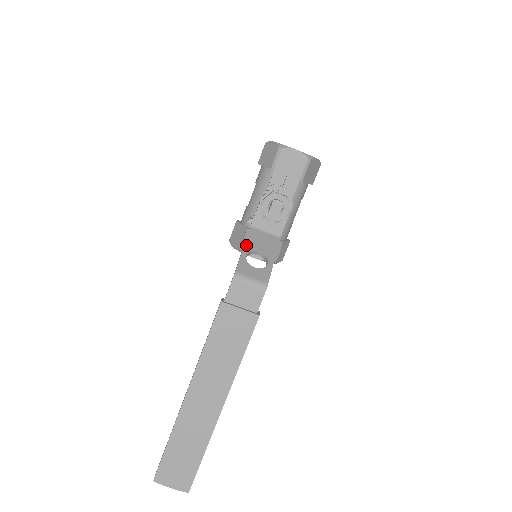
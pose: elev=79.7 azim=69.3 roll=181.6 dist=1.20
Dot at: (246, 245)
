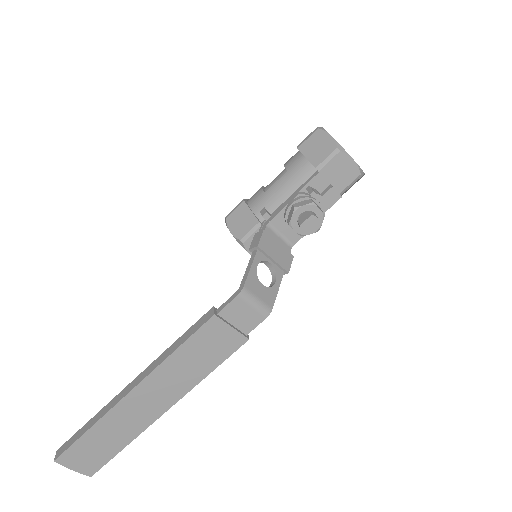
Dot at: (259, 251)
